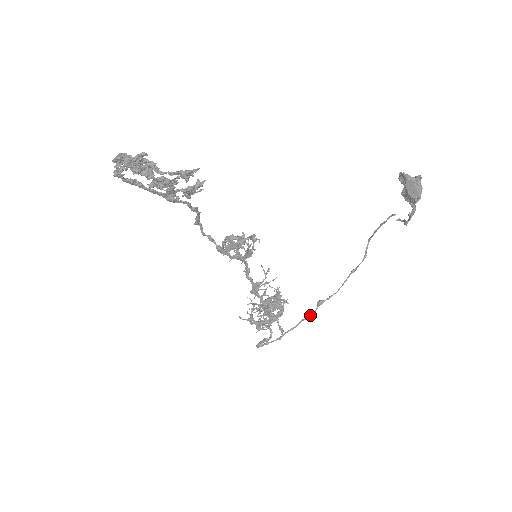
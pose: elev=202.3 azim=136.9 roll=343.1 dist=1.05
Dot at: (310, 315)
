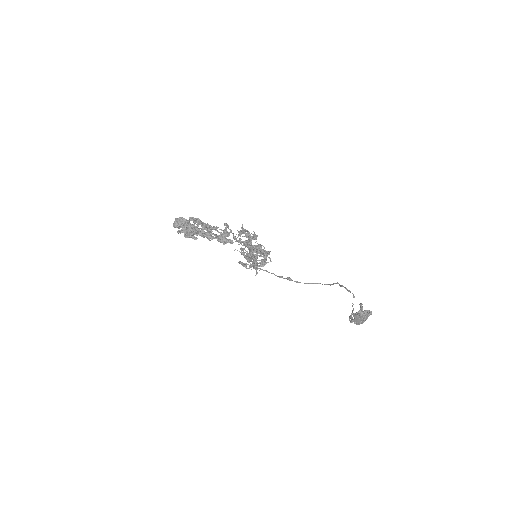
Dot at: (280, 277)
